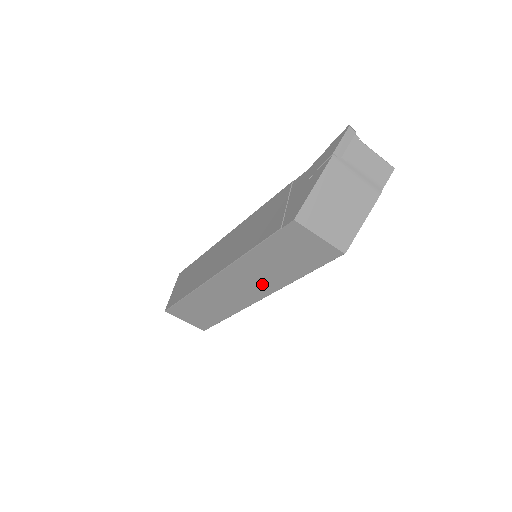
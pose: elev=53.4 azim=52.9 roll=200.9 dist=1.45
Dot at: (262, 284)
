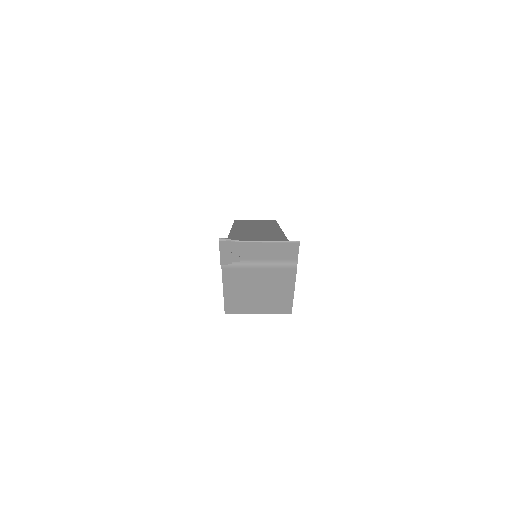
Dot at: occluded
